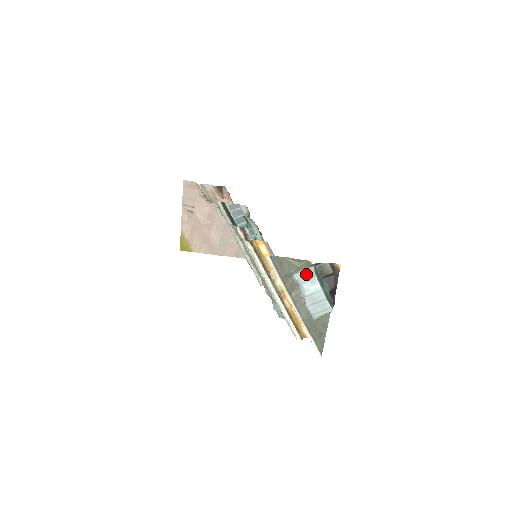
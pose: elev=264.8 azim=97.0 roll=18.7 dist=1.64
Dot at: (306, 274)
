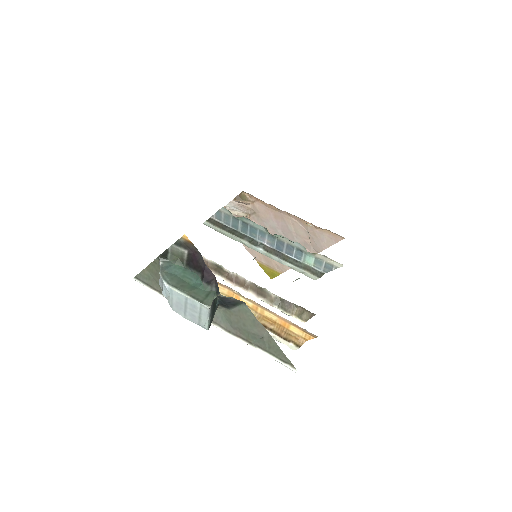
Dot at: occluded
